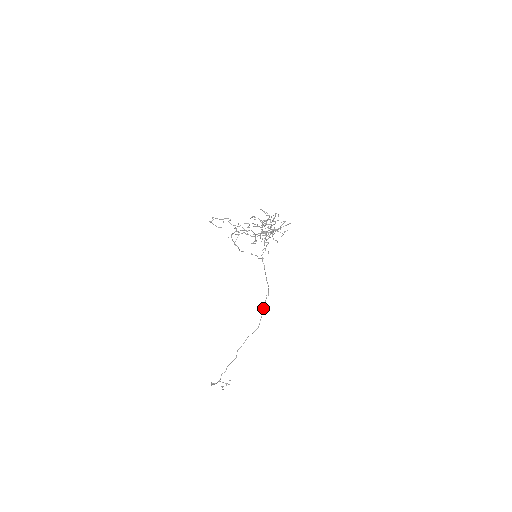
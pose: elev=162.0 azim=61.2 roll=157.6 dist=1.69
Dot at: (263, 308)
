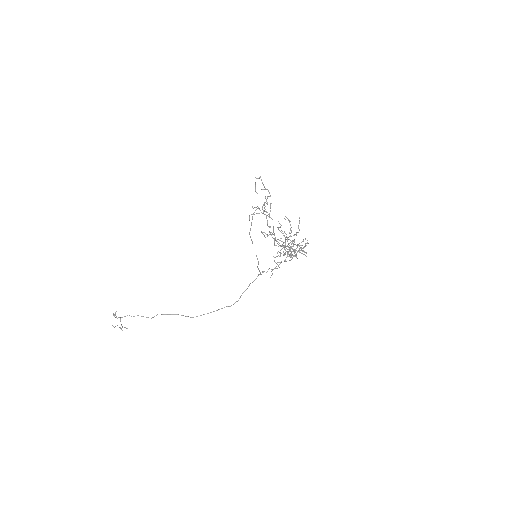
Dot at: occluded
